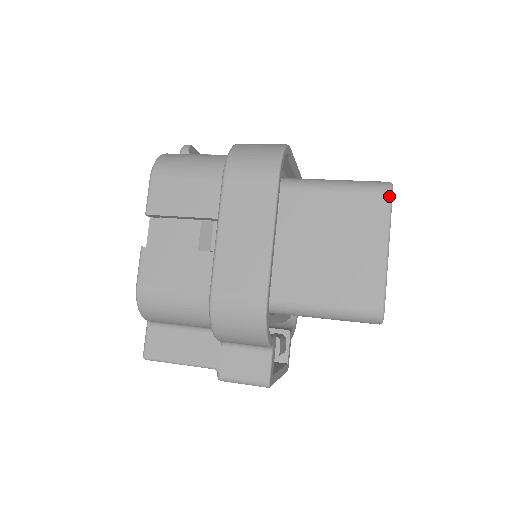
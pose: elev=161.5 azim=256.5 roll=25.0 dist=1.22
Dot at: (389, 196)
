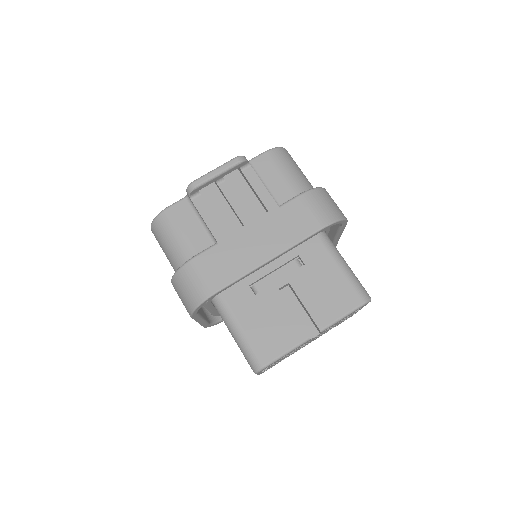
Dot at: (254, 372)
